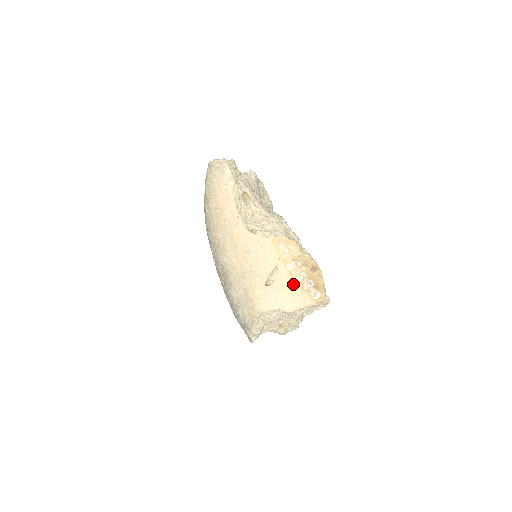
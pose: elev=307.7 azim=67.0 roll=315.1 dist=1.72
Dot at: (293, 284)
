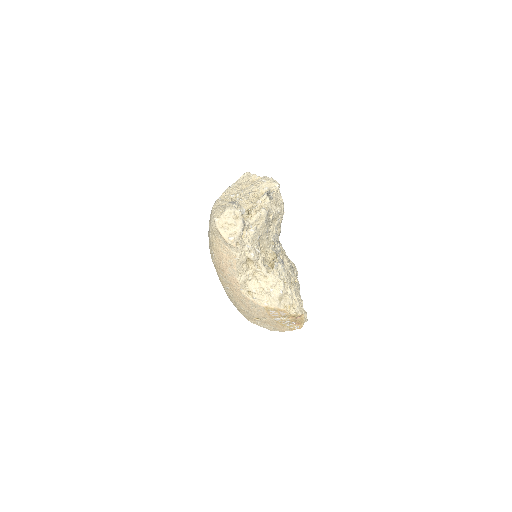
Dot at: (277, 325)
